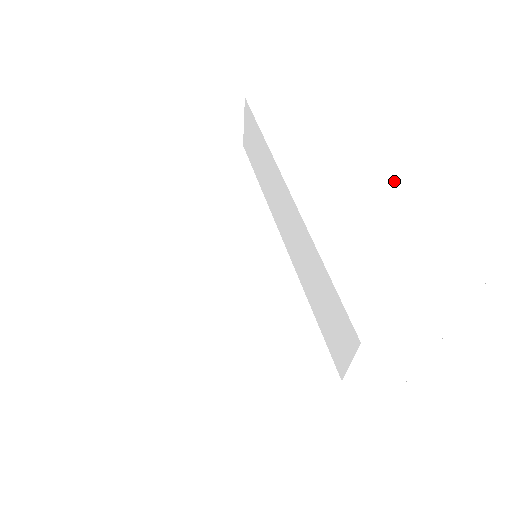
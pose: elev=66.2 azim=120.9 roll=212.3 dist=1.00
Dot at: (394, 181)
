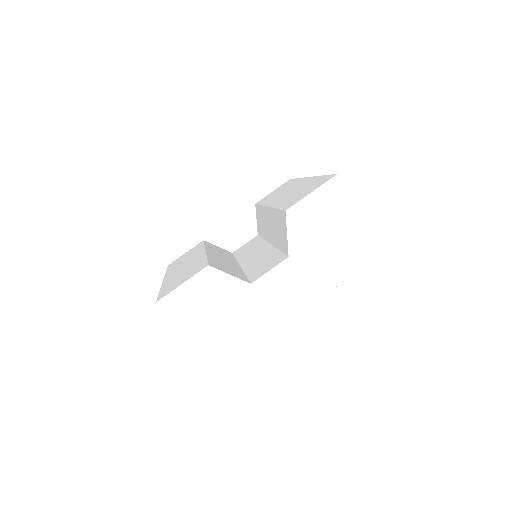
Dot at: (311, 180)
